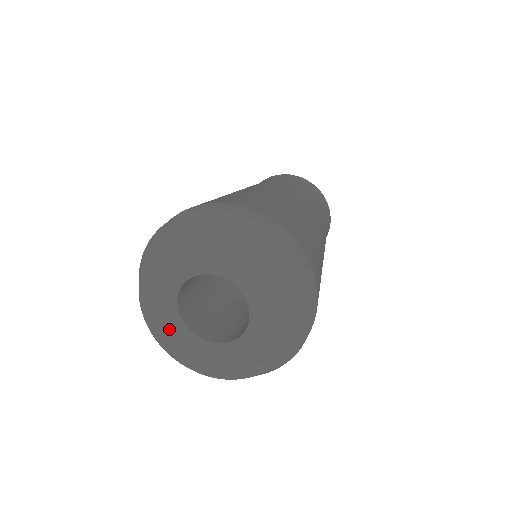
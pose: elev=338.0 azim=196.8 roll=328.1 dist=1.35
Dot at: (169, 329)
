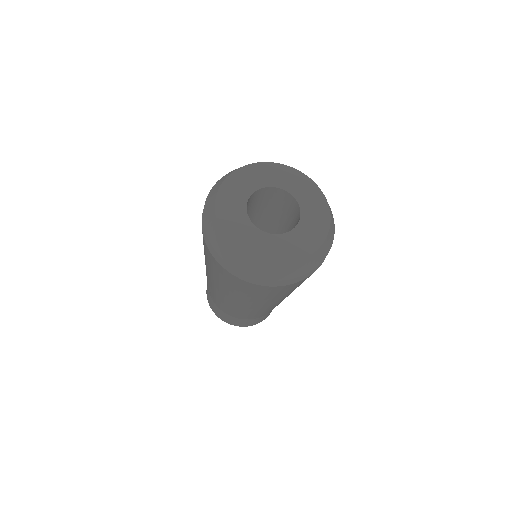
Dot at: (236, 224)
